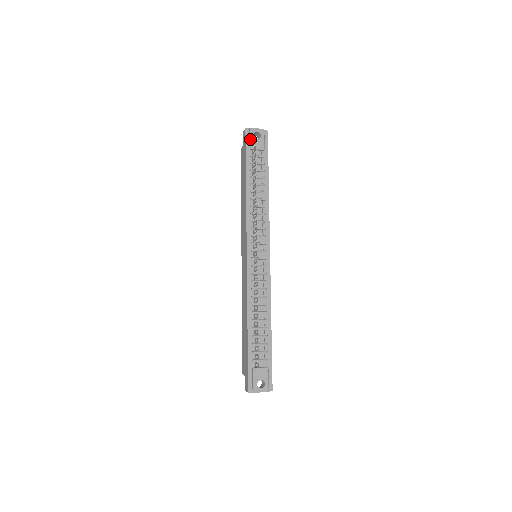
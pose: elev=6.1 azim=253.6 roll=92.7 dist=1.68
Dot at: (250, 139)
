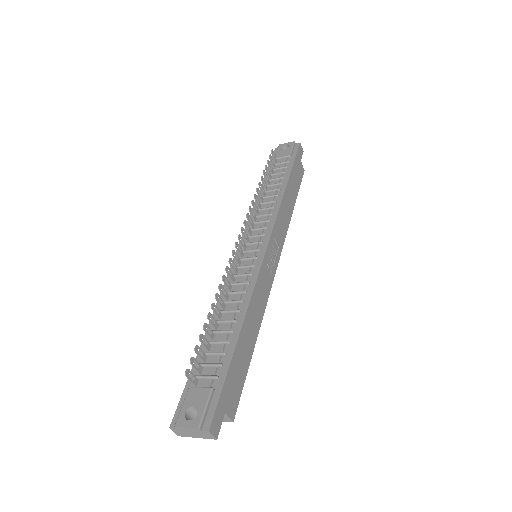
Dot at: (276, 153)
